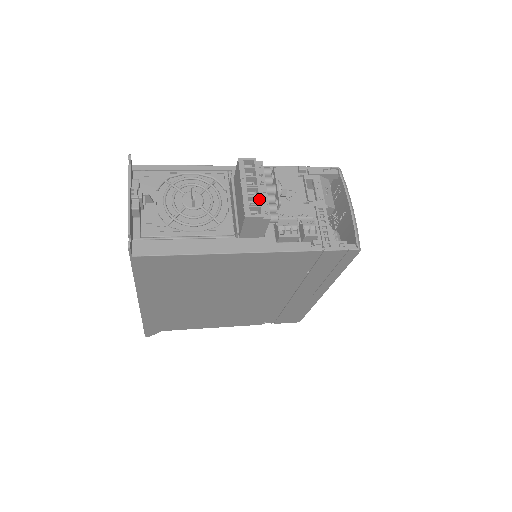
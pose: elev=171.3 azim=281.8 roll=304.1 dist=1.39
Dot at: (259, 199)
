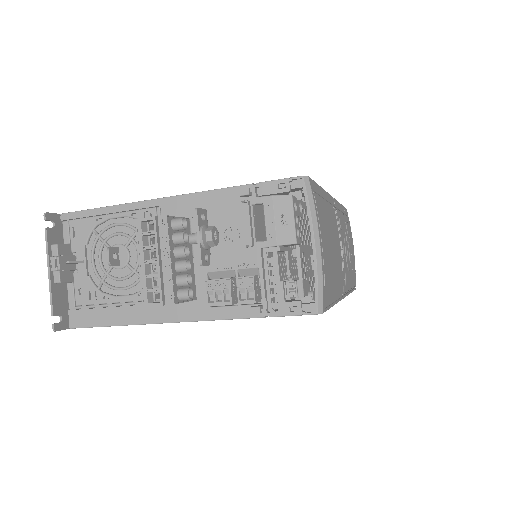
Dot at: occluded
